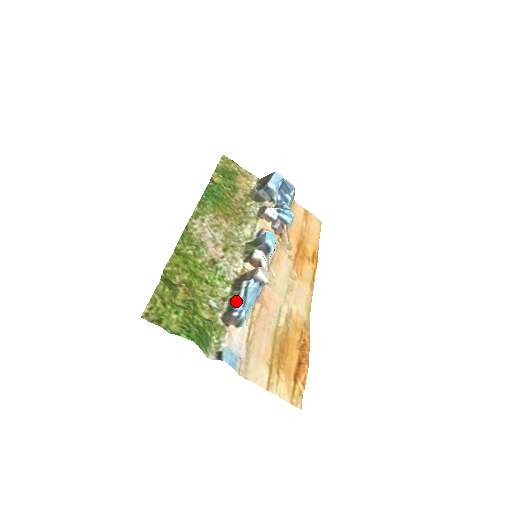
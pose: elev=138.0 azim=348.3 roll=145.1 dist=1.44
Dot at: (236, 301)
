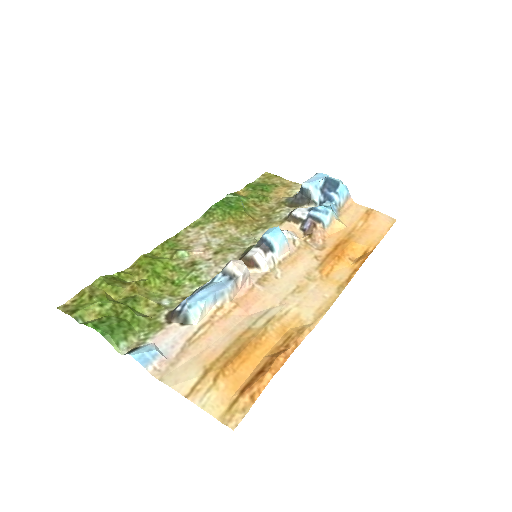
Dot at: occluded
